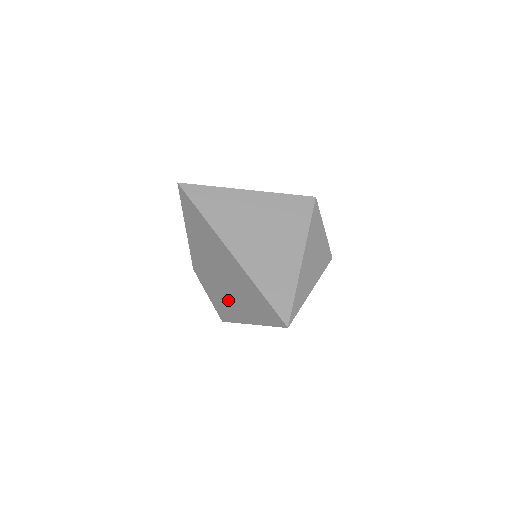
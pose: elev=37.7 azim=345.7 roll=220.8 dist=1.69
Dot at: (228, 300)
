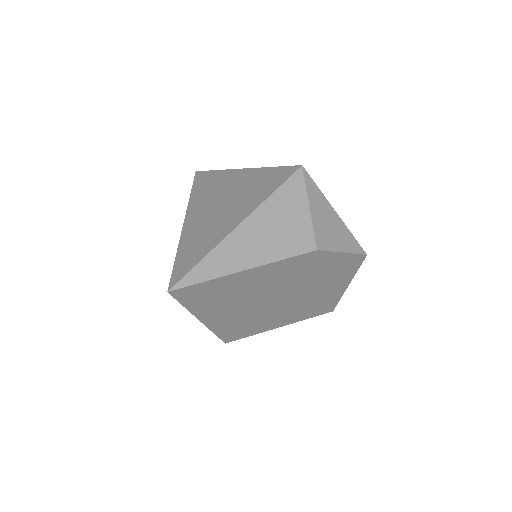
Dot at: occluded
